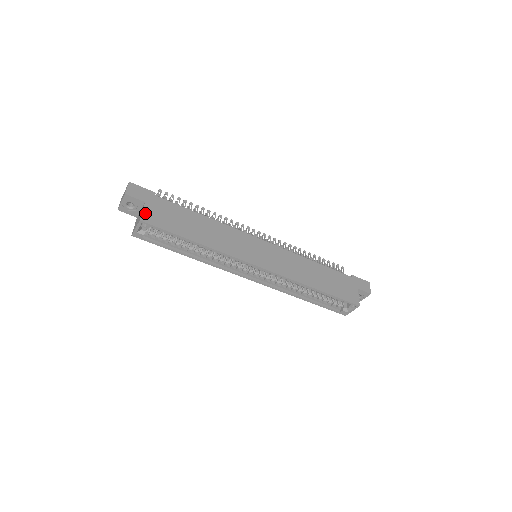
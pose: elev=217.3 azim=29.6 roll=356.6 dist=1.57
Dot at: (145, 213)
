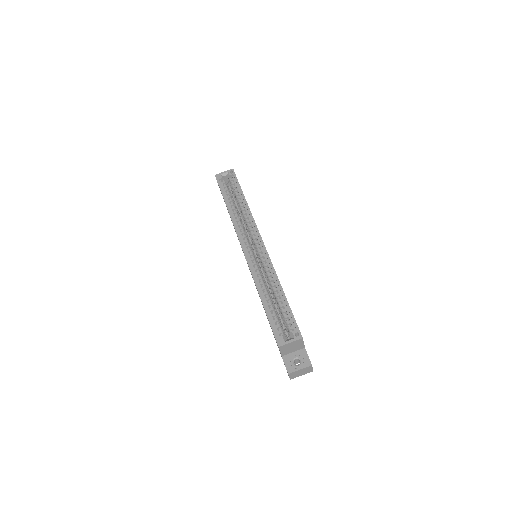
Dot at: occluded
